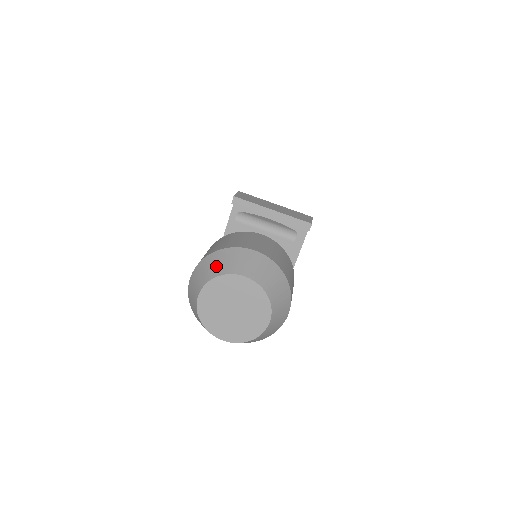
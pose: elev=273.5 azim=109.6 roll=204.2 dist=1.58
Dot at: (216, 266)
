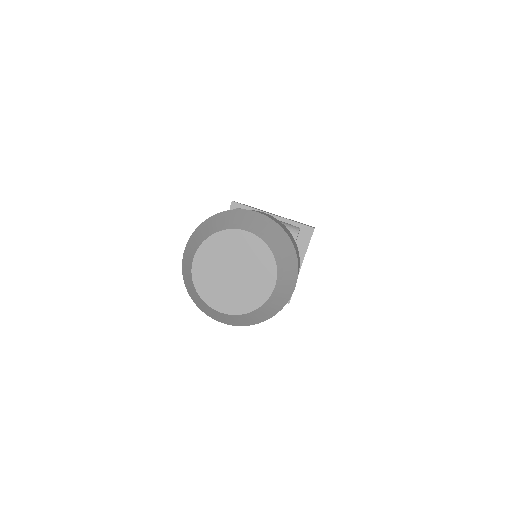
Dot at: (214, 225)
